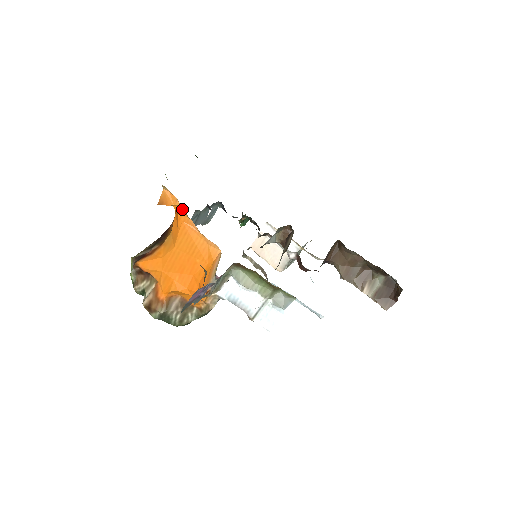
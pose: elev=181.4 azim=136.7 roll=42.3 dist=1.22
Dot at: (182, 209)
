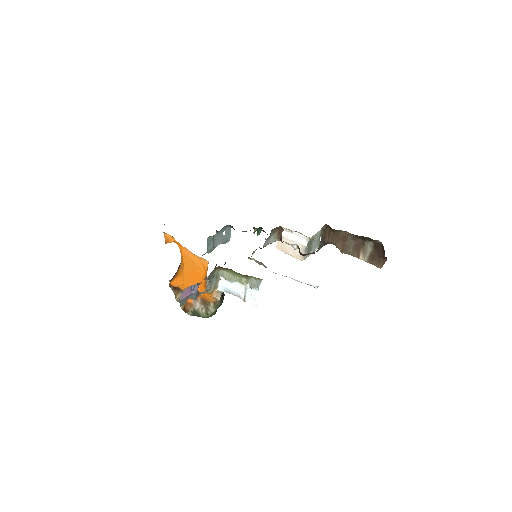
Dot at: (178, 242)
